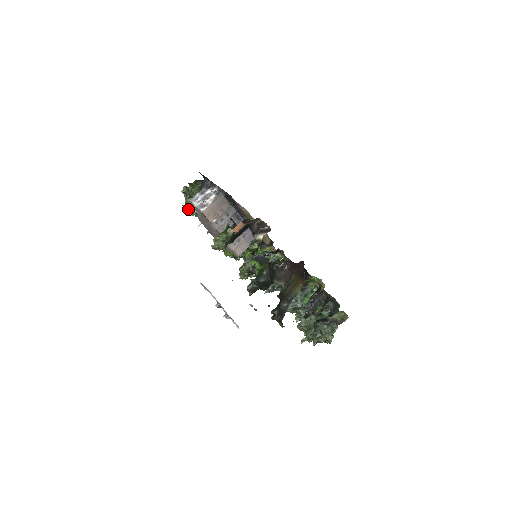
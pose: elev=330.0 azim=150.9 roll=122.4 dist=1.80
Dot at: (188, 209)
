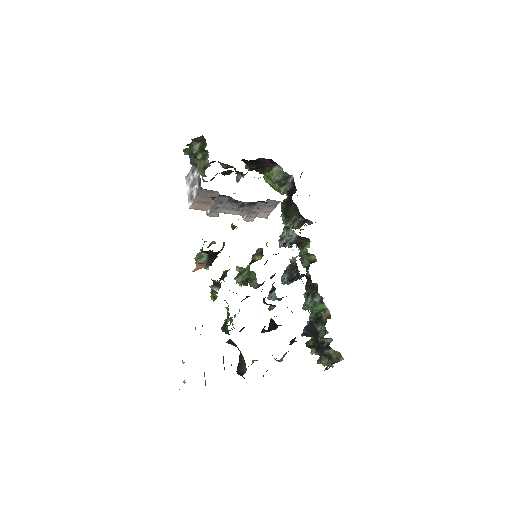
Dot at: occluded
